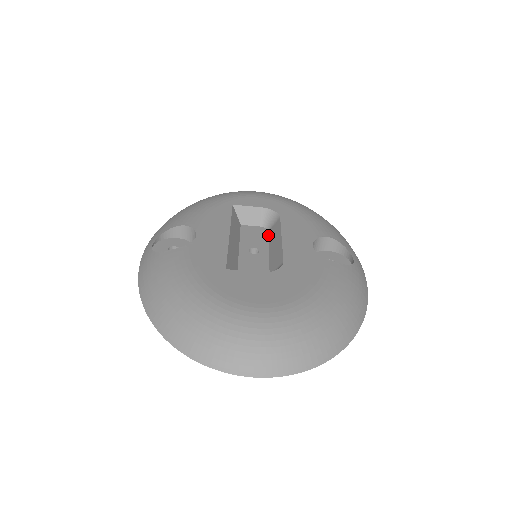
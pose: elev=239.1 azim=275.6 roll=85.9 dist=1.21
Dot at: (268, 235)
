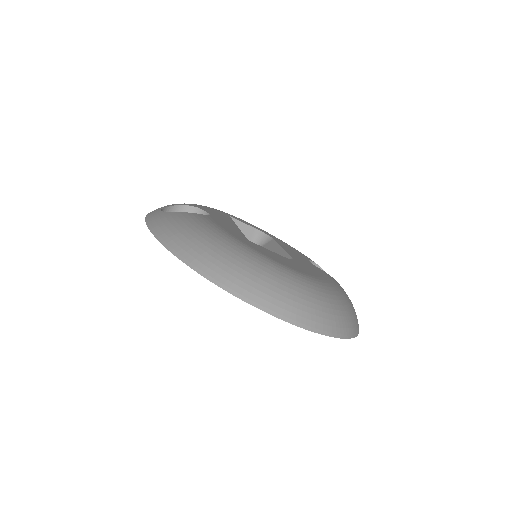
Dot at: occluded
